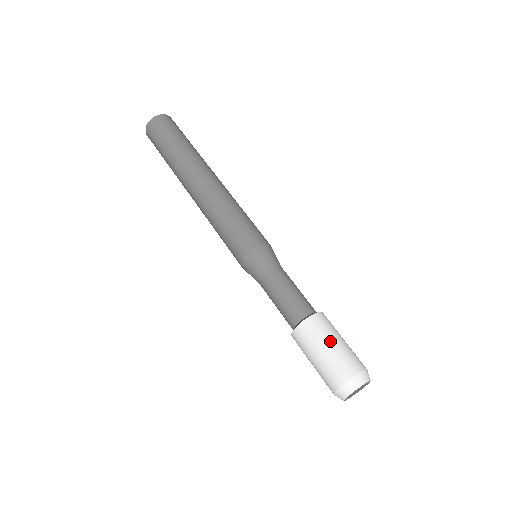
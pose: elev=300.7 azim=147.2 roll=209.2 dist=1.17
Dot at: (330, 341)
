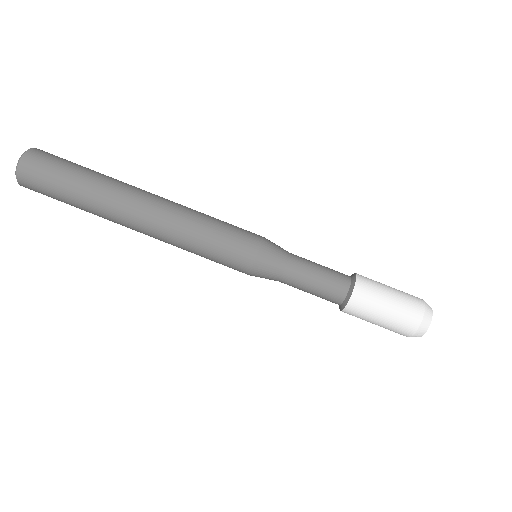
Dot at: (386, 295)
